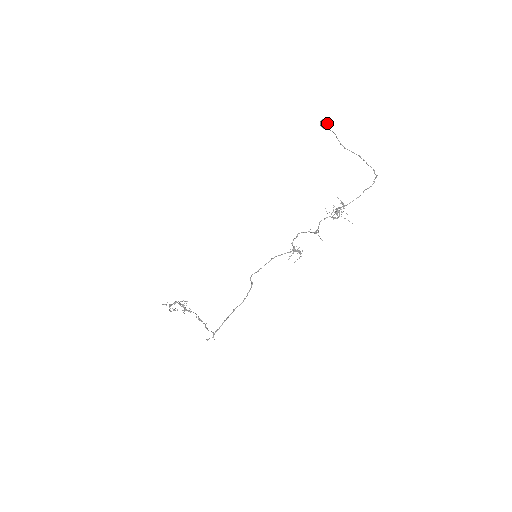
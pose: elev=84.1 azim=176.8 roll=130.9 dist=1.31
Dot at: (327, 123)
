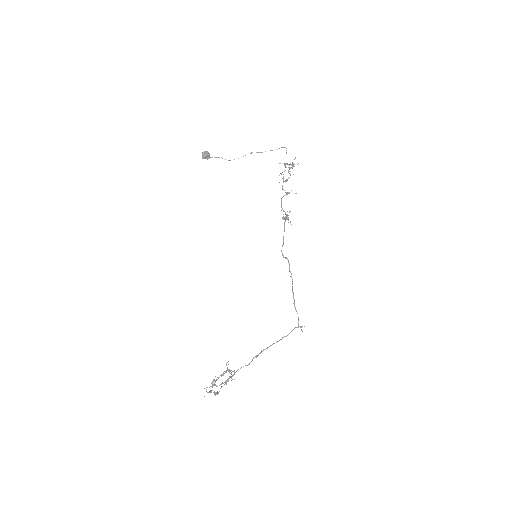
Dot at: (208, 152)
